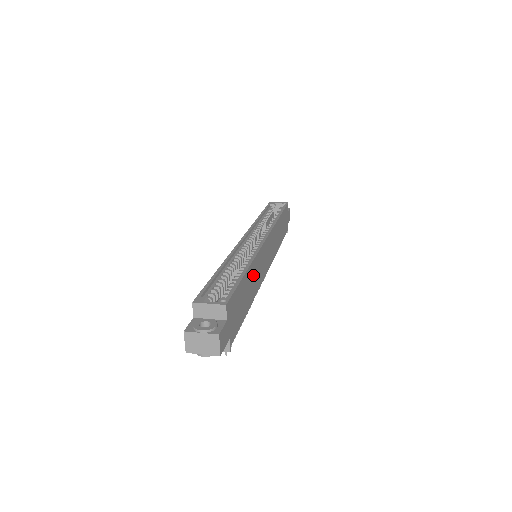
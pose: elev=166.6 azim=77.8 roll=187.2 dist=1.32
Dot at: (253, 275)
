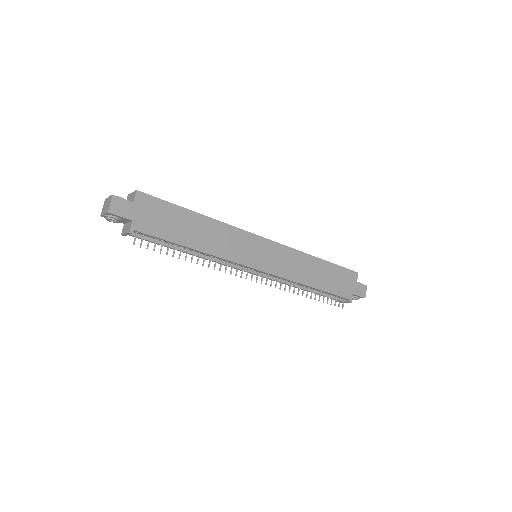
Dot at: (213, 232)
